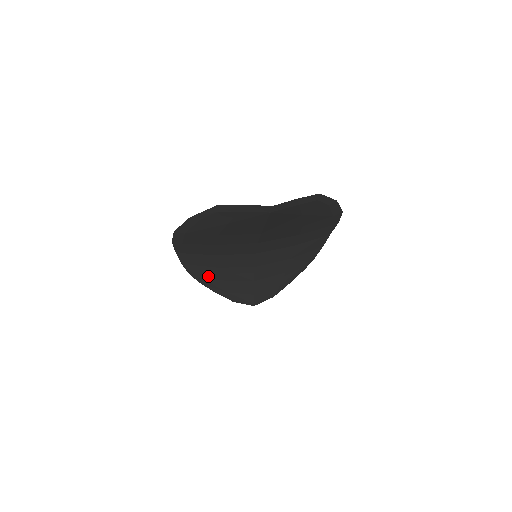
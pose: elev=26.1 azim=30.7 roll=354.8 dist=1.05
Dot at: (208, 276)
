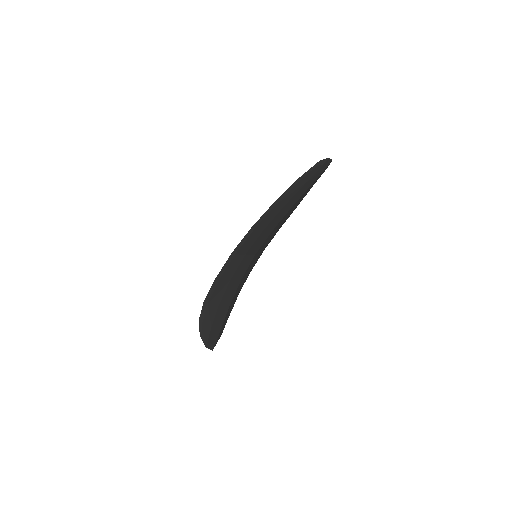
Dot at: (215, 301)
